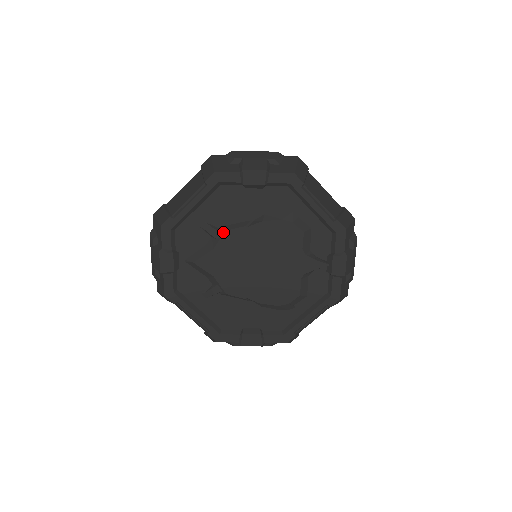
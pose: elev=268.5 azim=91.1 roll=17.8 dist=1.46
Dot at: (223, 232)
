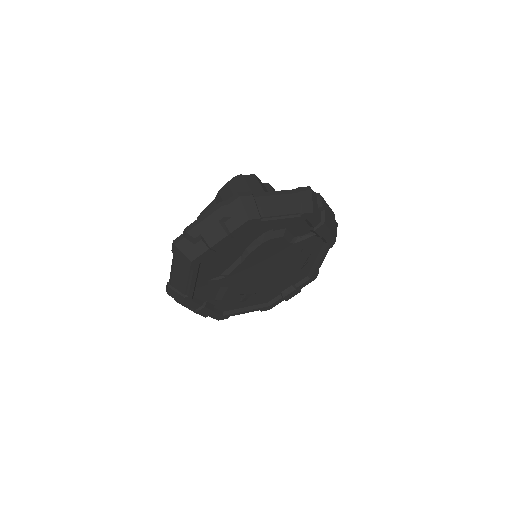
Dot at: (227, 277)
